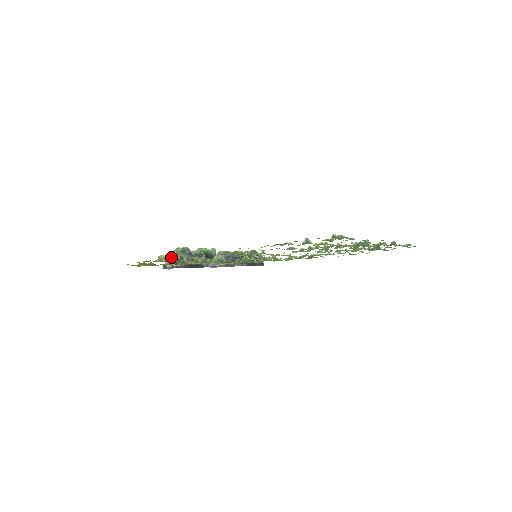
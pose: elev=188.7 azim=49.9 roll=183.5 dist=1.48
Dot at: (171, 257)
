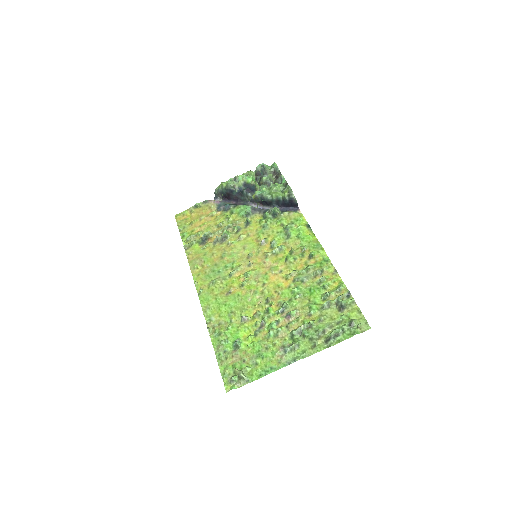
Dot at: (218, 192)
